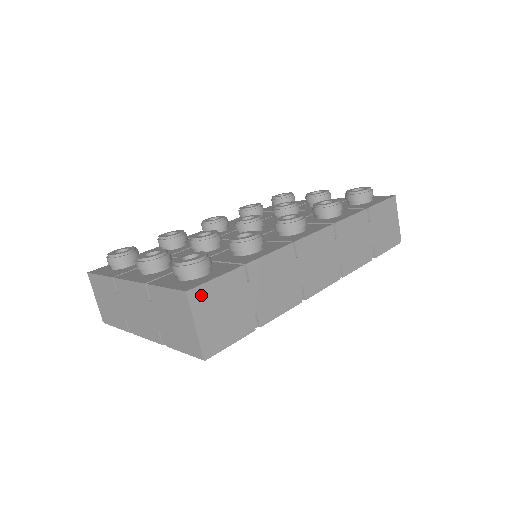
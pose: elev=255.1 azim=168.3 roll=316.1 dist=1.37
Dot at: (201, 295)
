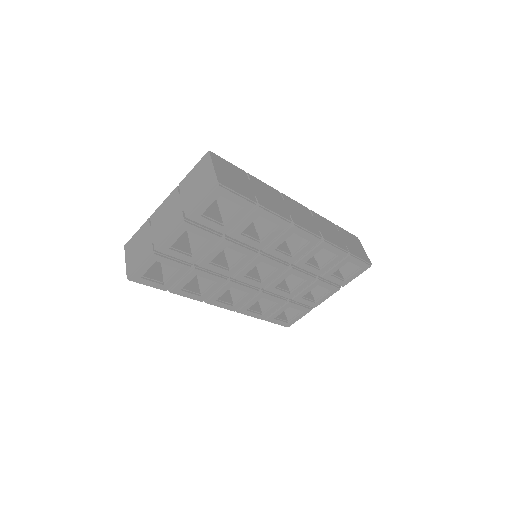
Dot at: (218, 159)
